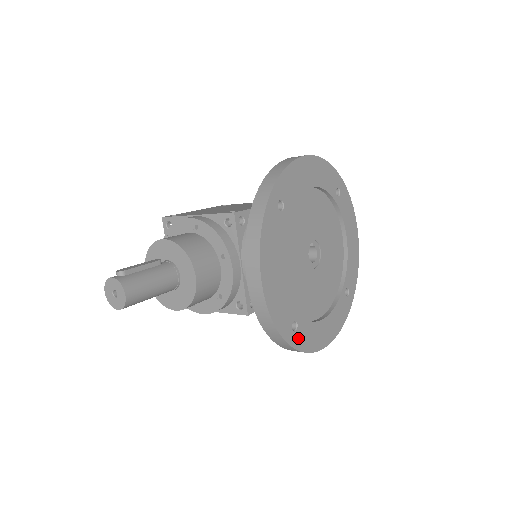
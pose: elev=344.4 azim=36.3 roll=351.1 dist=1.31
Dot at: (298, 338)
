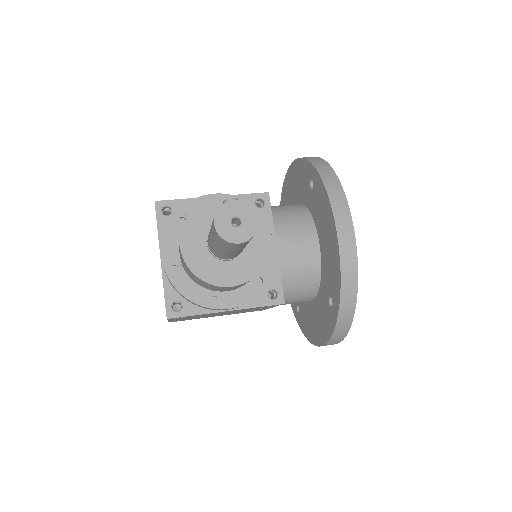
Dot at: occluded
